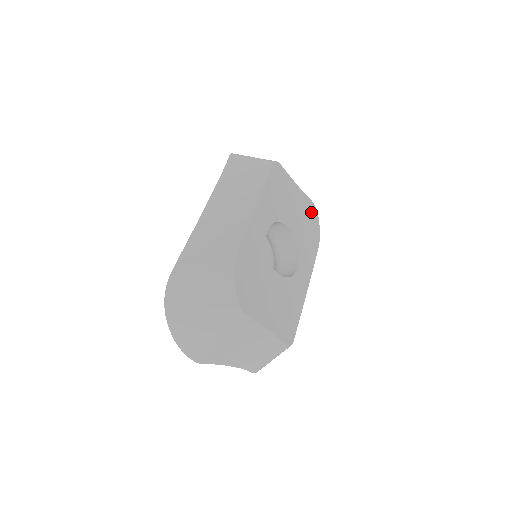
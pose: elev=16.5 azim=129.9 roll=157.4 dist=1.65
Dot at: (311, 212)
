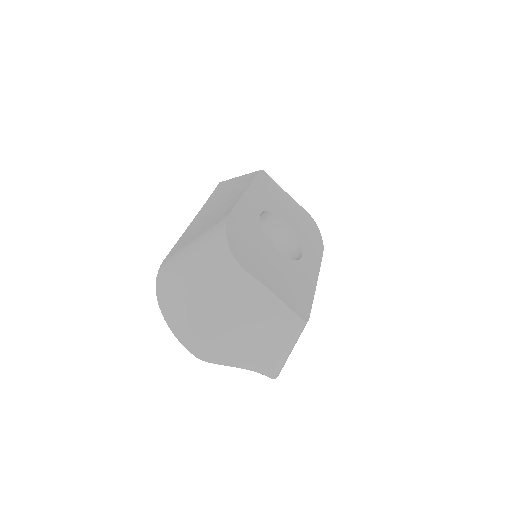
Dot at: (309, 220)
